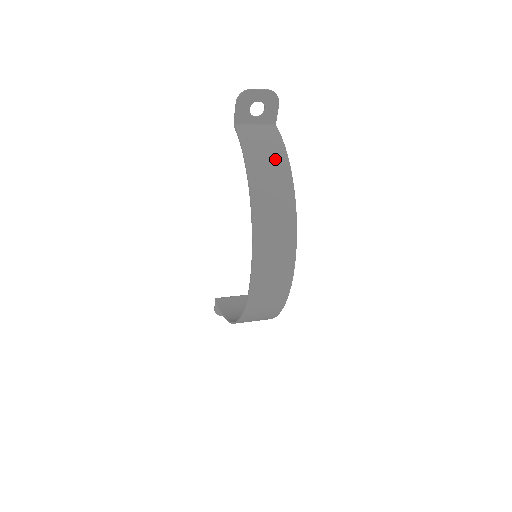
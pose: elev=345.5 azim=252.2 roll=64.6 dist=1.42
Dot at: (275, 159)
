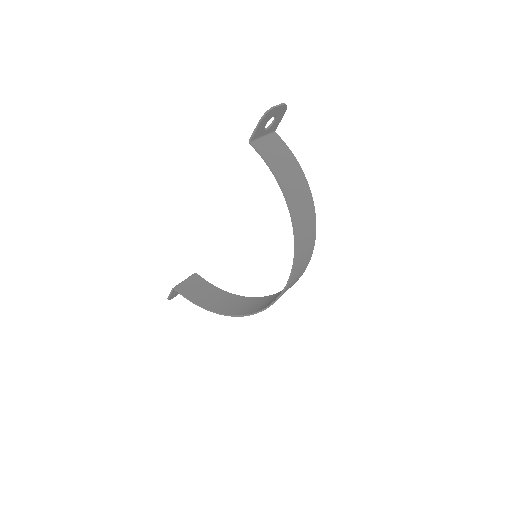
Dot at: (297, 176)
